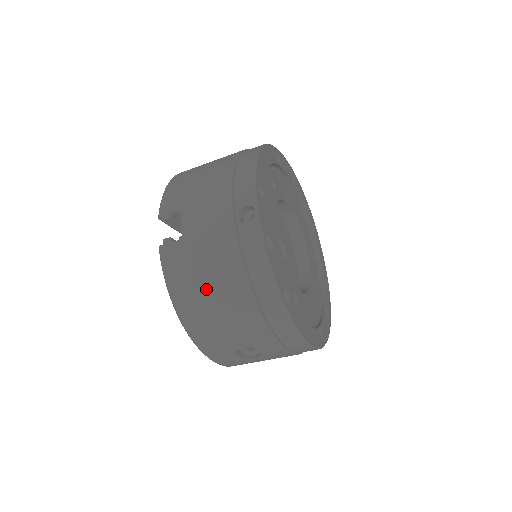
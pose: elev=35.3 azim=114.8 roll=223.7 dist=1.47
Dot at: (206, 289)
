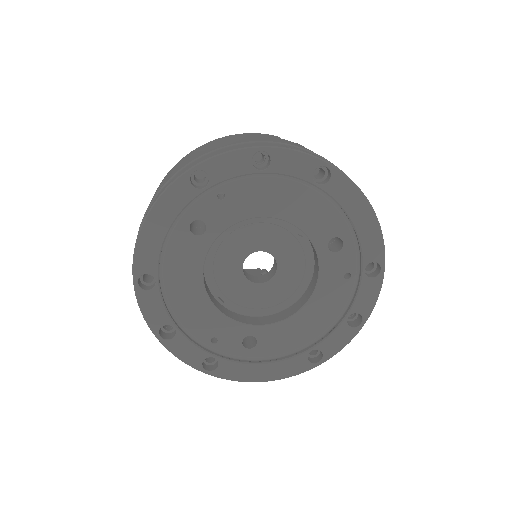
Dot at: occluded
